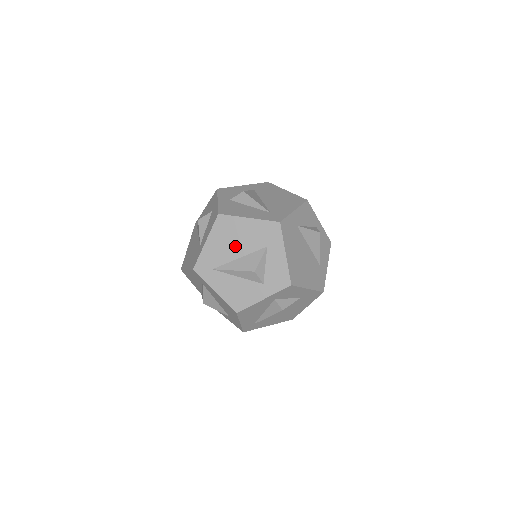
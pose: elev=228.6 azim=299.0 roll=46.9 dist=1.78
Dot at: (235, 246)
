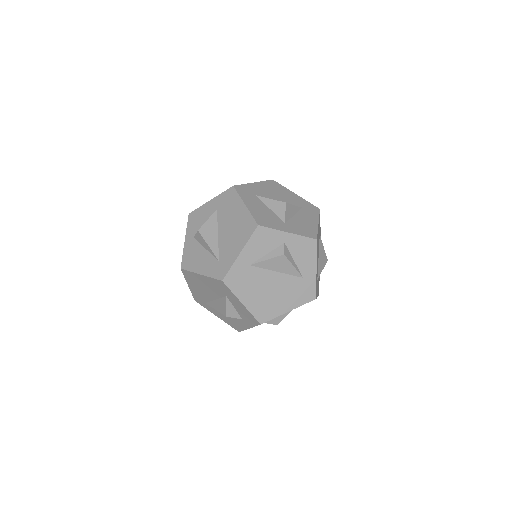
Dot at: (207, 292)
